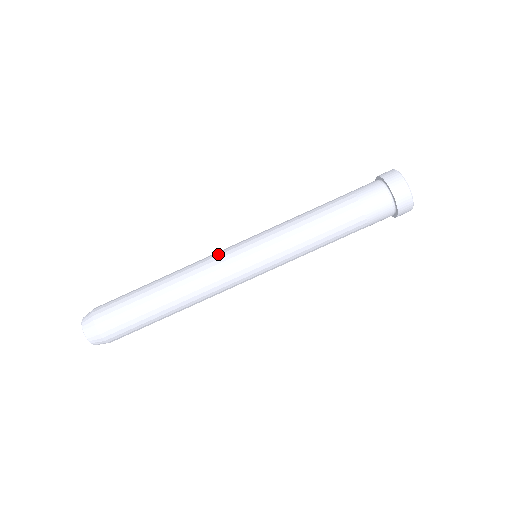
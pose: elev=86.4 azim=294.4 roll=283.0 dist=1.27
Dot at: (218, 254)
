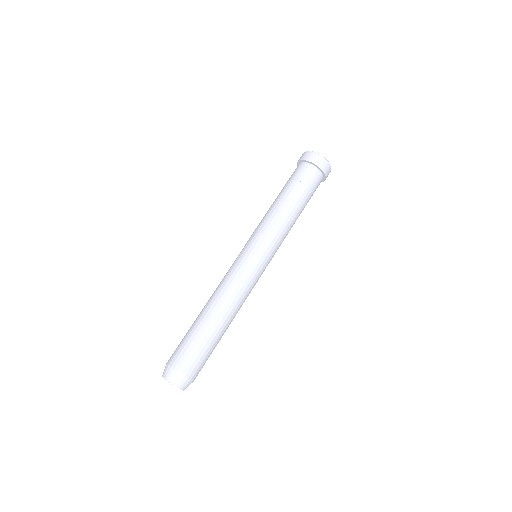
Dot at: (240, 272)
